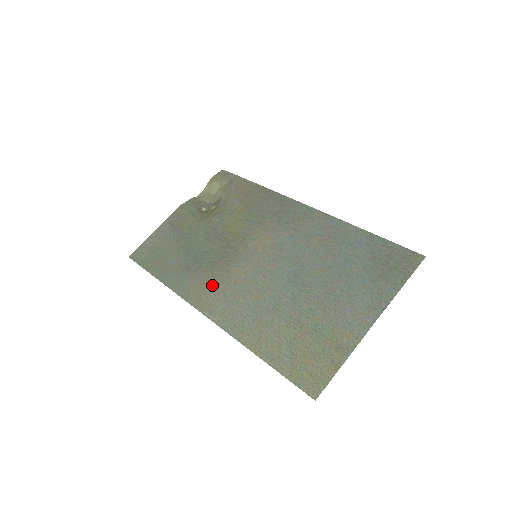
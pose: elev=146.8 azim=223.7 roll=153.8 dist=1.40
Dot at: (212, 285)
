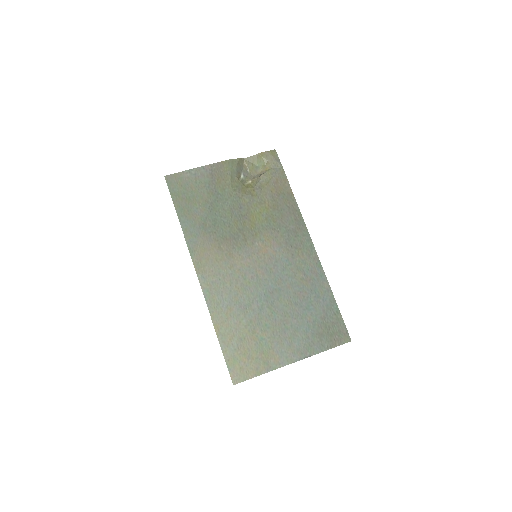
Dot at: (215, 256)
